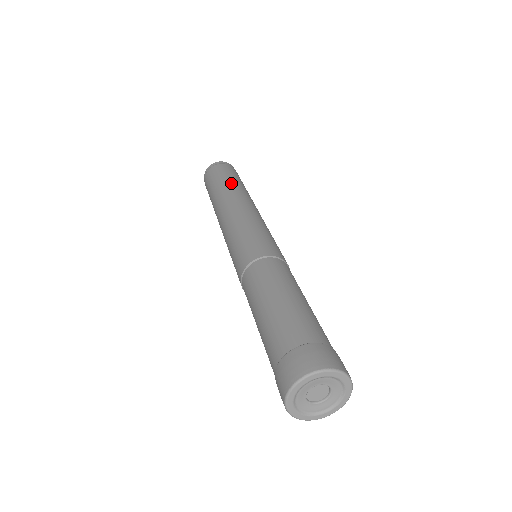
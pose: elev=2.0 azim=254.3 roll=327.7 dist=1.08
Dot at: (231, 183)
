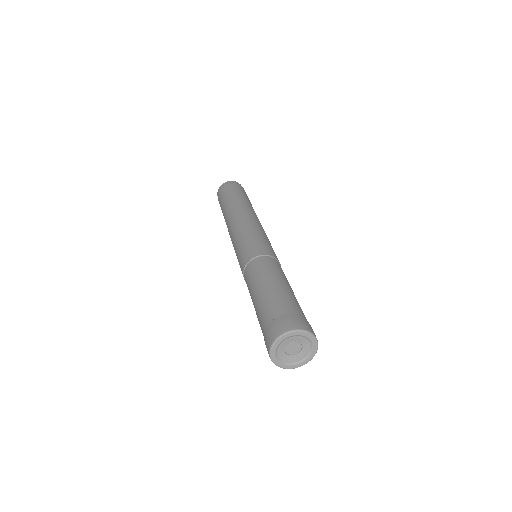
Dot at: (243, 199)
